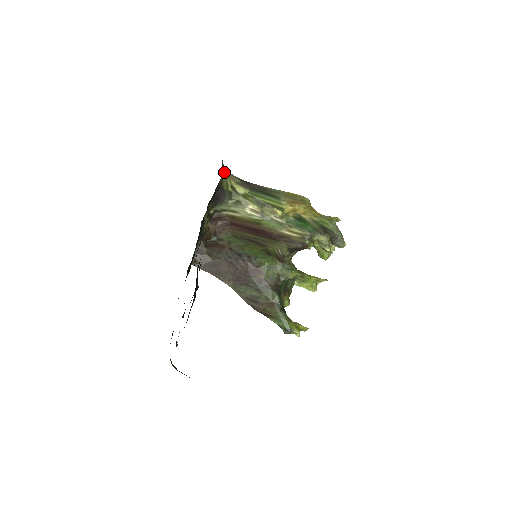
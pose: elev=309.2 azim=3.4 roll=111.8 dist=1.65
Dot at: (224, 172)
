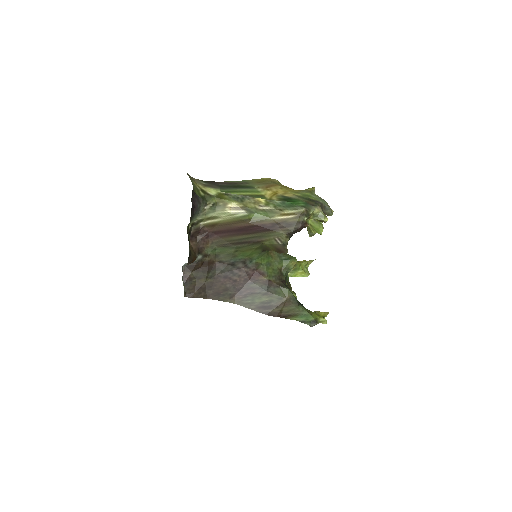
Dot at: occluded
